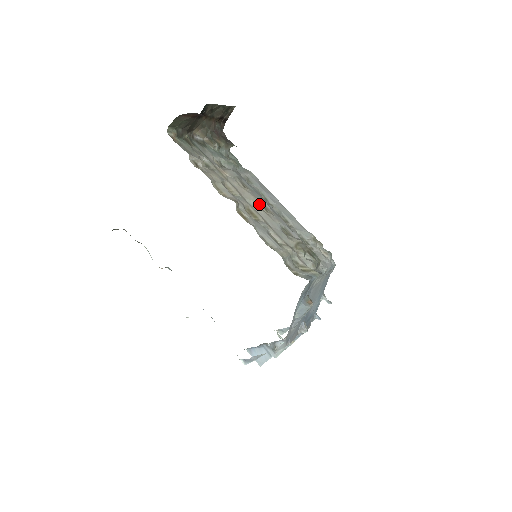
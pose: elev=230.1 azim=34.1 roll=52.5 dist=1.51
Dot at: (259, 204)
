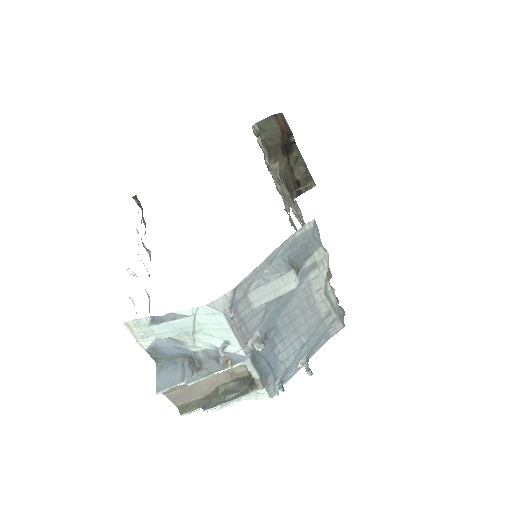
Dot at: occluded
